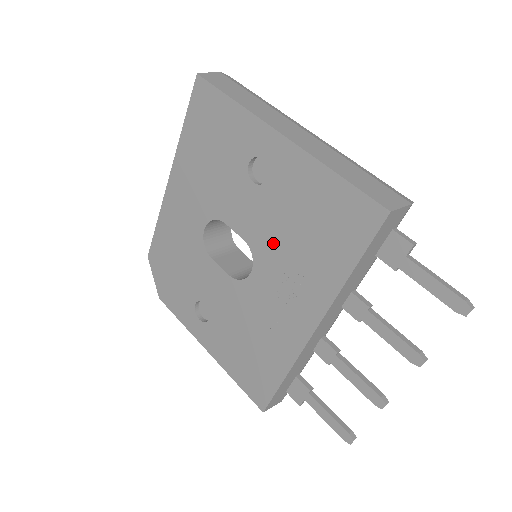
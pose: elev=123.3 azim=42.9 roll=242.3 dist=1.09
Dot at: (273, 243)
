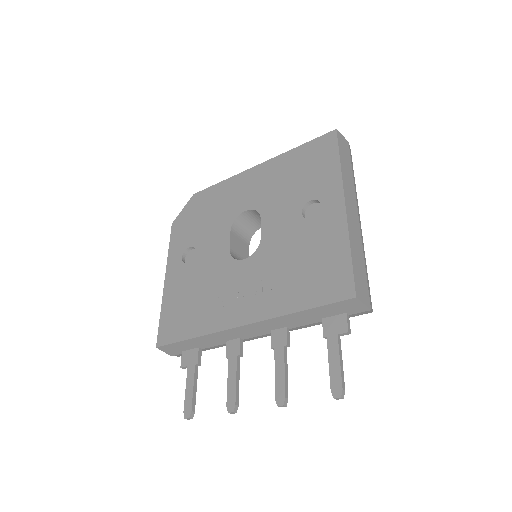
Dot at: (275, 255)
